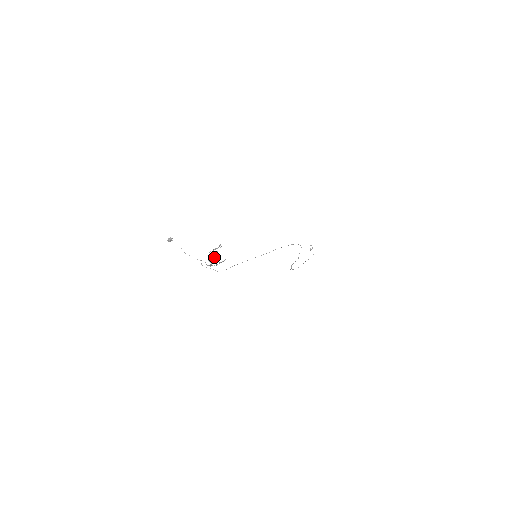
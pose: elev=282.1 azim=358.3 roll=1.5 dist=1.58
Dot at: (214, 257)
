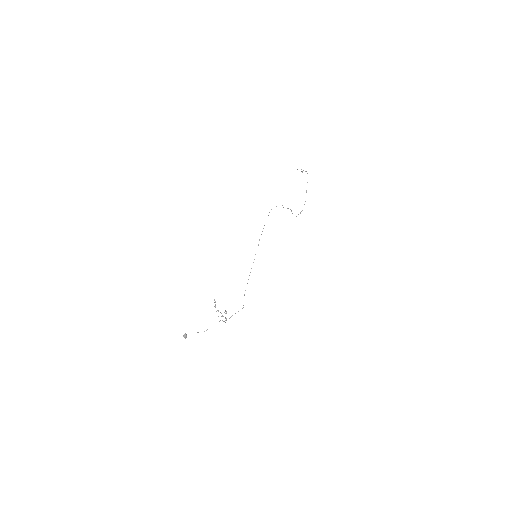
Dot at: (221, 313)
